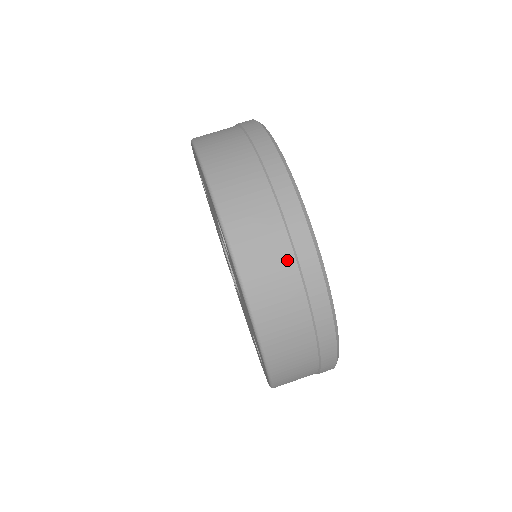
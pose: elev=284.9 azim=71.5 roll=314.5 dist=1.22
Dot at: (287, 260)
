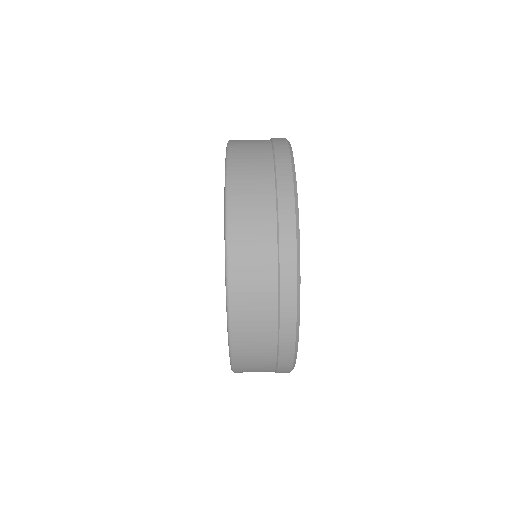
Dot at: (266, 152)
